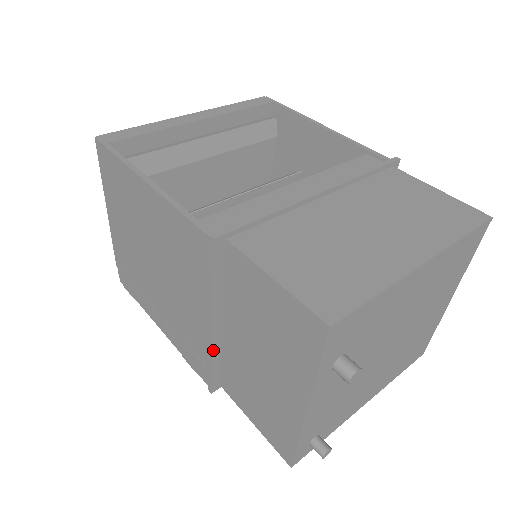
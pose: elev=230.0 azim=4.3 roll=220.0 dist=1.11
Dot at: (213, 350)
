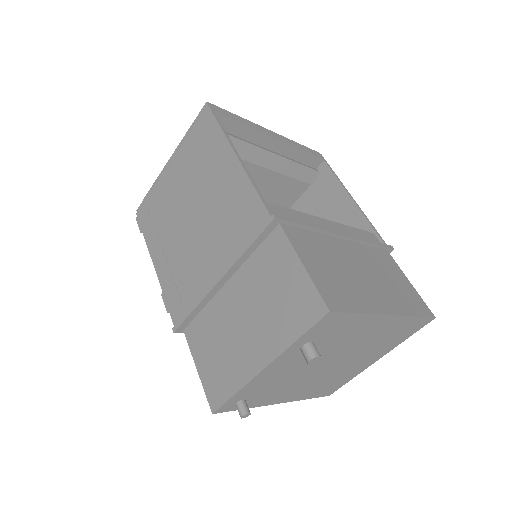
Dot at: (205, 298)
